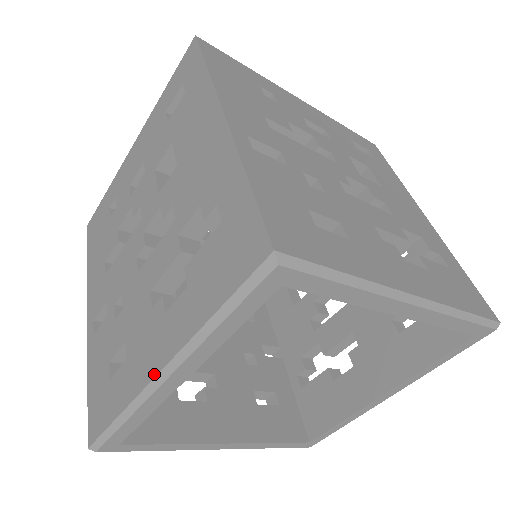
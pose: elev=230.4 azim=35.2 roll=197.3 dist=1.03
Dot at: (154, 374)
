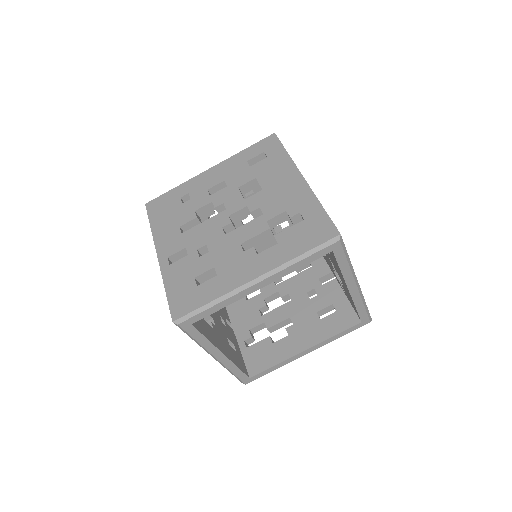
Dot at: (249, 280)
